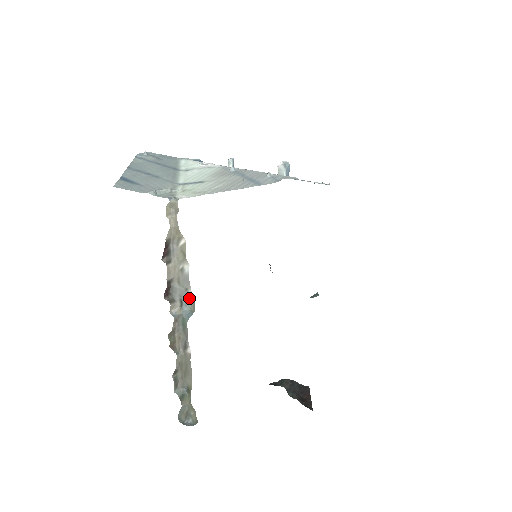
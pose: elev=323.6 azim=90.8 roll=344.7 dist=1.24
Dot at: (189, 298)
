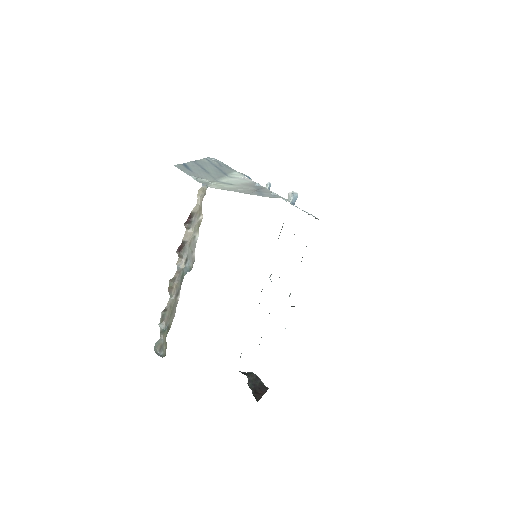
Dot at: (192, 259)
